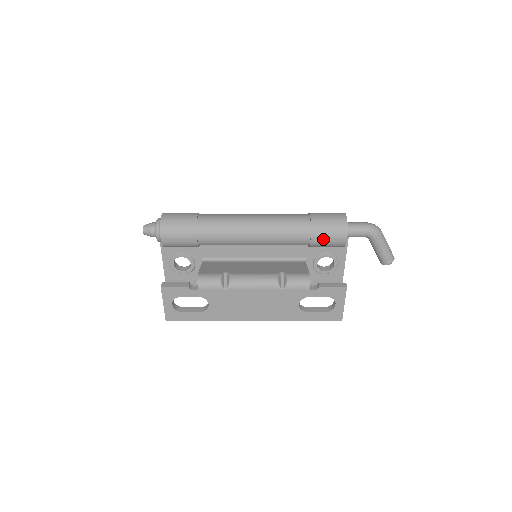
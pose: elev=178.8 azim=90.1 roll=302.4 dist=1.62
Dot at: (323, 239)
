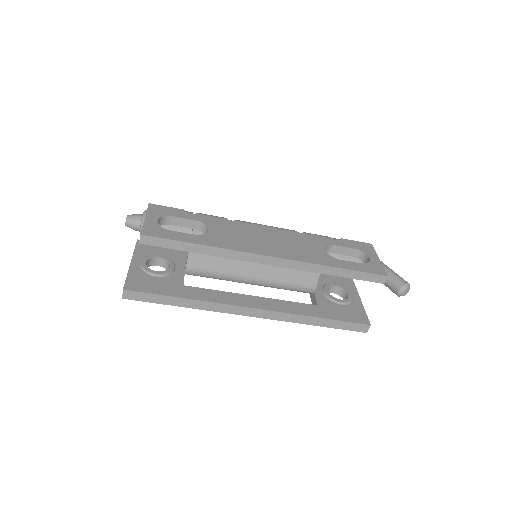
Dot at: occluded
